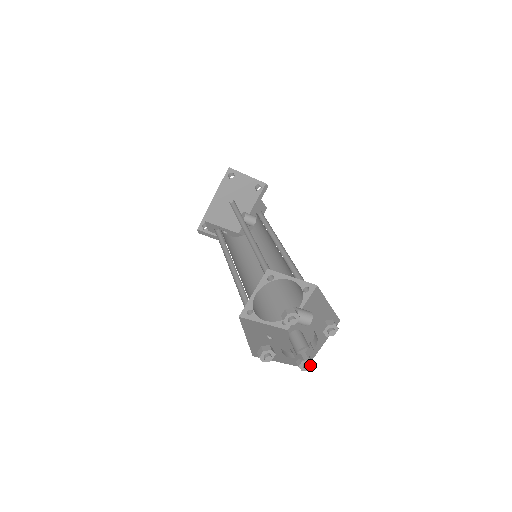
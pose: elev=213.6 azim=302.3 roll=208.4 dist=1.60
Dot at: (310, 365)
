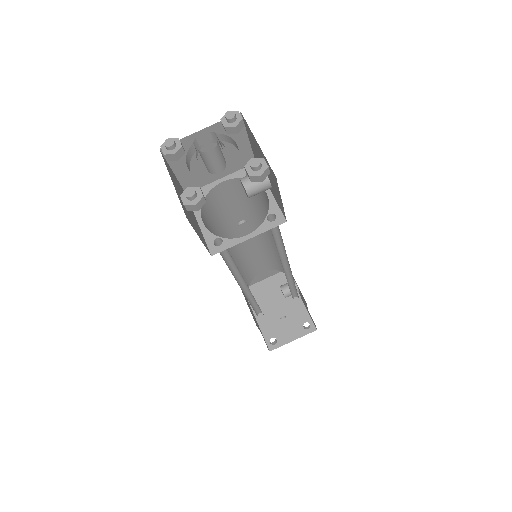
Dot at: (262, 163)
